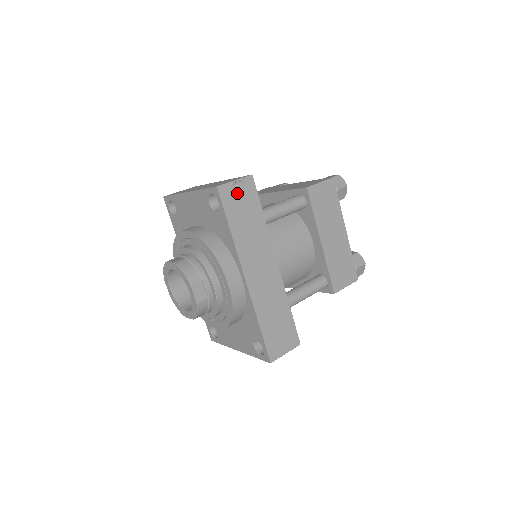
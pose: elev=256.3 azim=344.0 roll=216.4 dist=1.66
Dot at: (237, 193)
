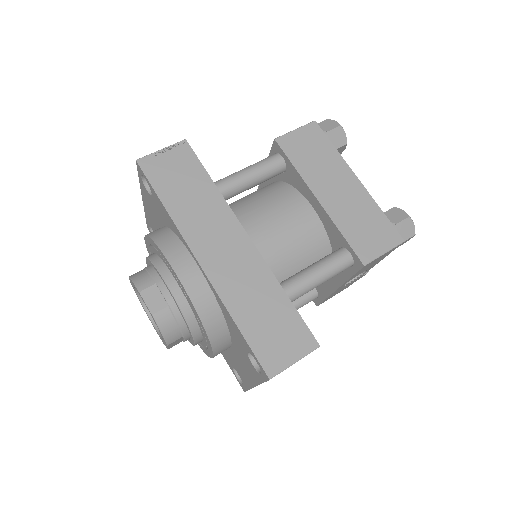
Dot at: (167, 162)
